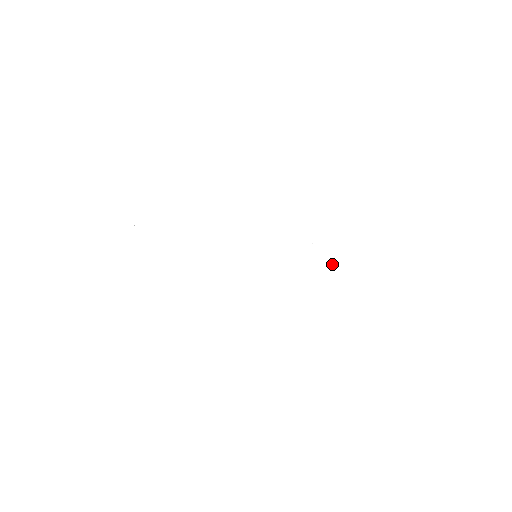
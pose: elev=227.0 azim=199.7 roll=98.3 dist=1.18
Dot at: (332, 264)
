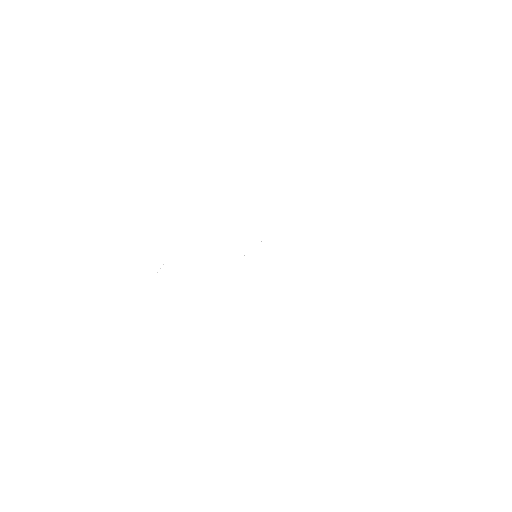
Dot at: occluded
